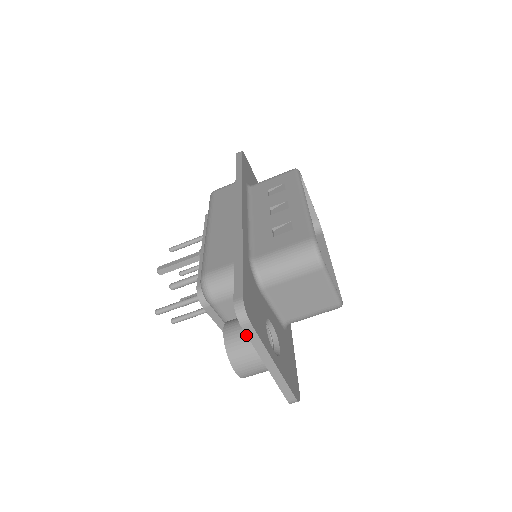
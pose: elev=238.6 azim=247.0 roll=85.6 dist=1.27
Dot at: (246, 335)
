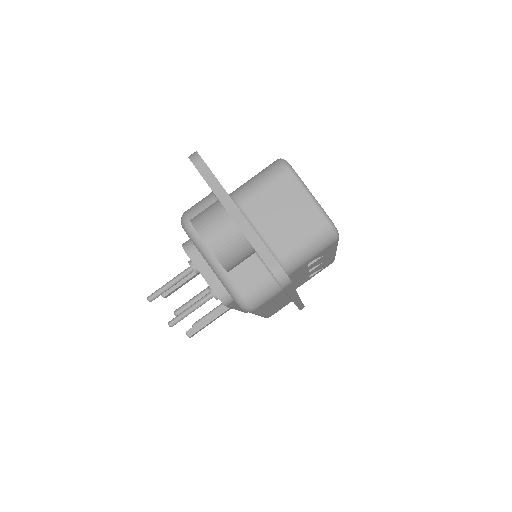
Dot at: (211, 205)
